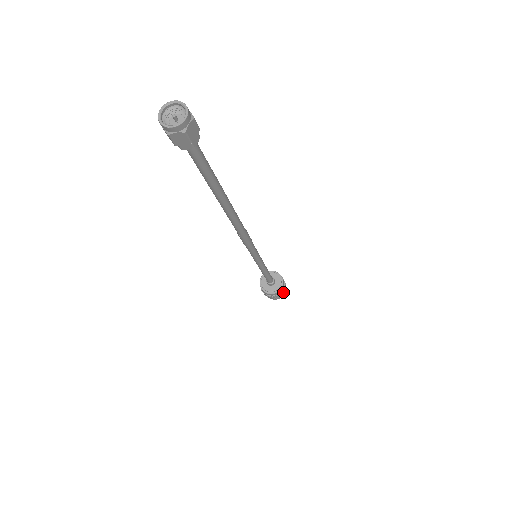
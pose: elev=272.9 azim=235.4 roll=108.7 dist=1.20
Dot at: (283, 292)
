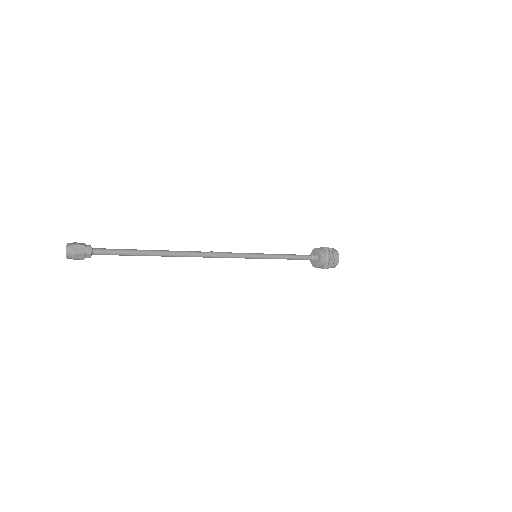
Dot at: (332, 257)
